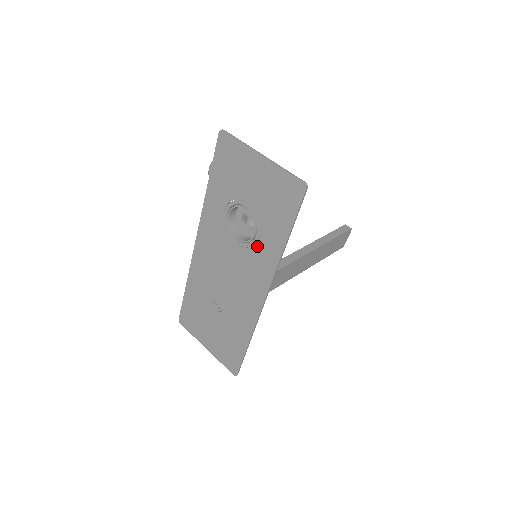
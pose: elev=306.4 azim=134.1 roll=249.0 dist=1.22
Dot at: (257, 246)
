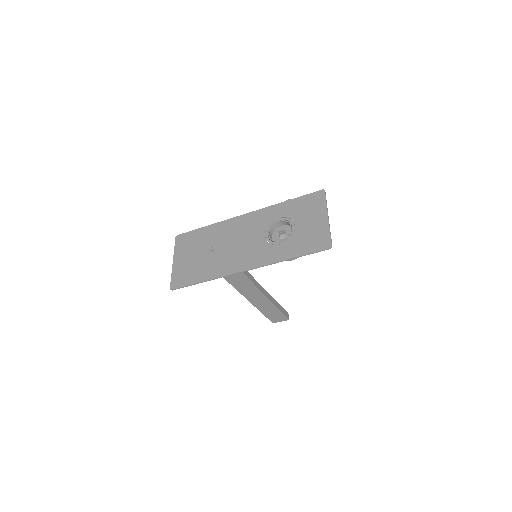
Dot at: (274, 246)
